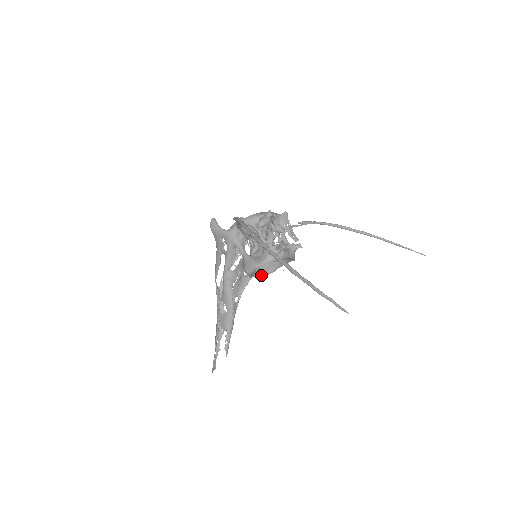
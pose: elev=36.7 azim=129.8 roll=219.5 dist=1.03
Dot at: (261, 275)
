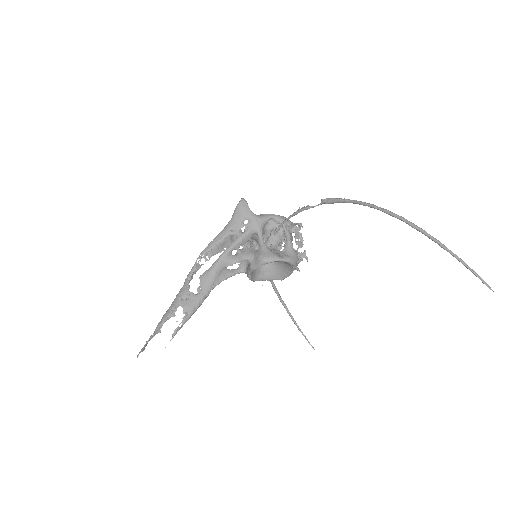
Dot at: (251, 276)
